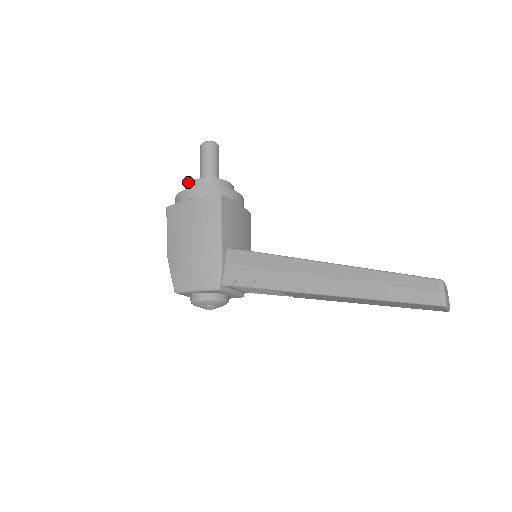
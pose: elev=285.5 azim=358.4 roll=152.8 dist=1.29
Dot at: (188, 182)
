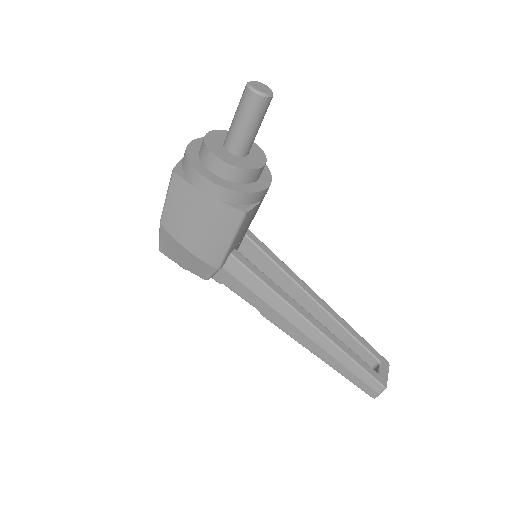
Dot at: (211, 152)
